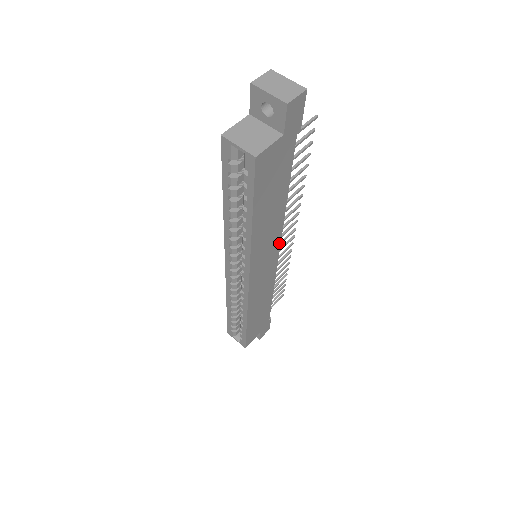
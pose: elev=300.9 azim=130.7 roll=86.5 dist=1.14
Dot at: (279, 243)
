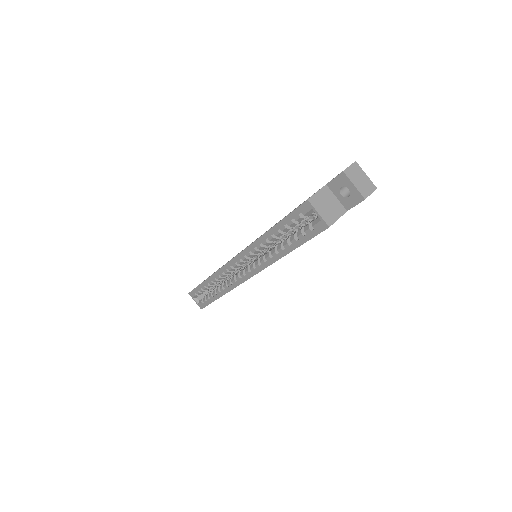
Dot at: occluded
